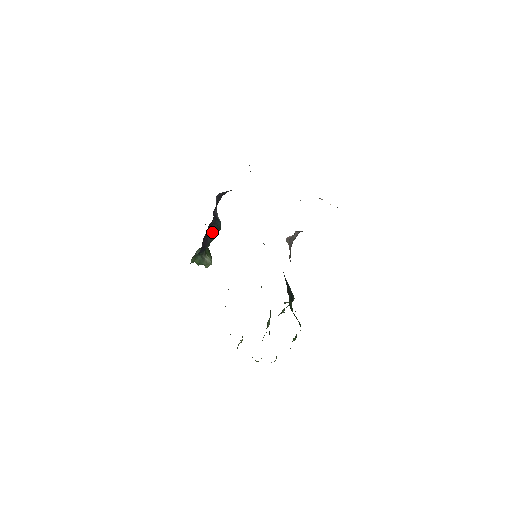
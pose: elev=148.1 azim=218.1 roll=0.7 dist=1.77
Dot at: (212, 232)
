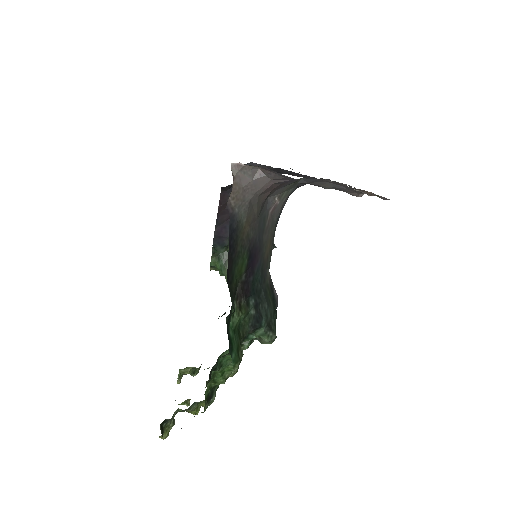
Dot at: occluded
